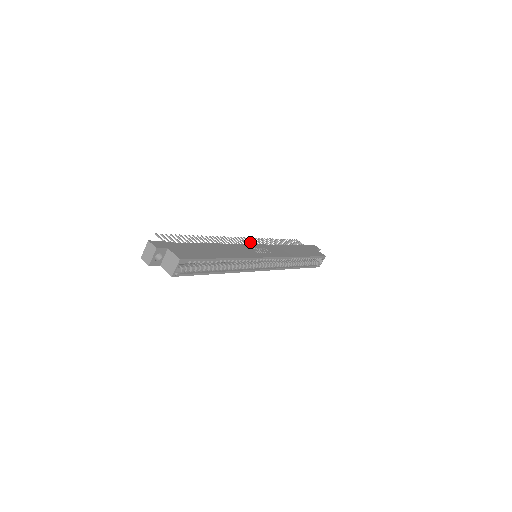
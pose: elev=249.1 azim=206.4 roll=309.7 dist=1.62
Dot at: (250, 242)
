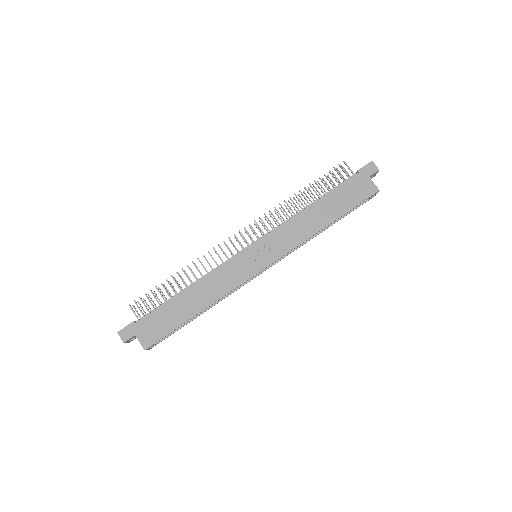
Dot at: (250, 237)
